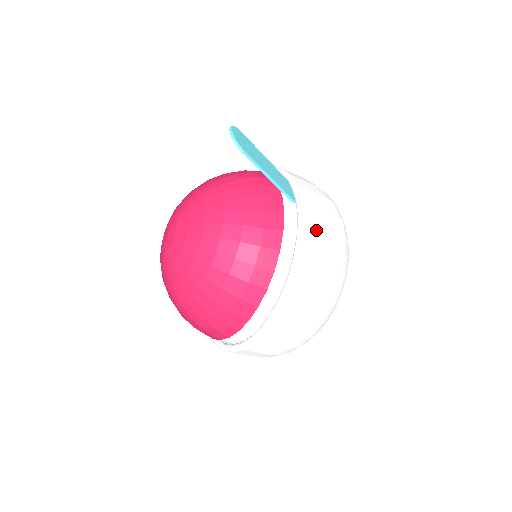
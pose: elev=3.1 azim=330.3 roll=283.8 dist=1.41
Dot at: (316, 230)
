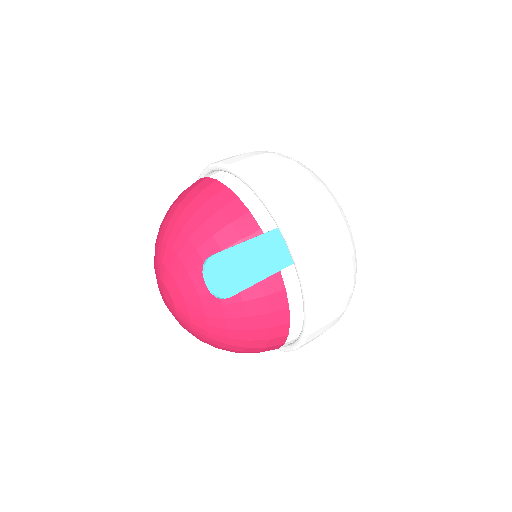
Dot at: (322, 288)
